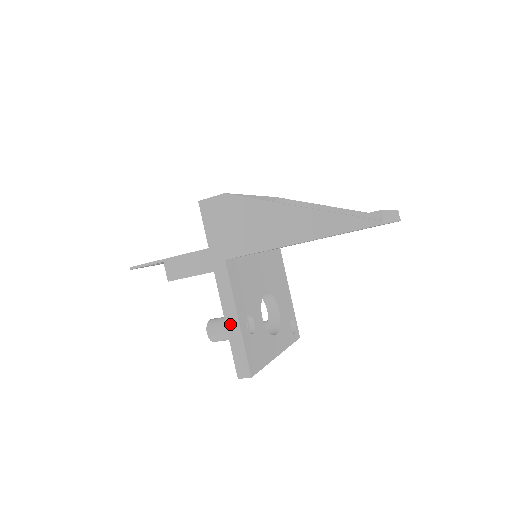
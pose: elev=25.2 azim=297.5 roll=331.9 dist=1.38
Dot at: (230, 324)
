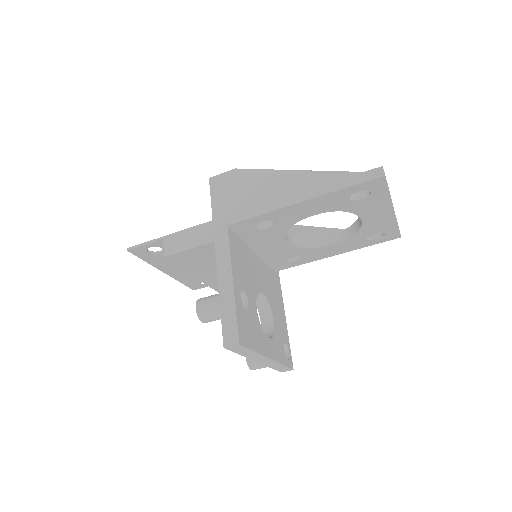
Dot at: (223, 288)
